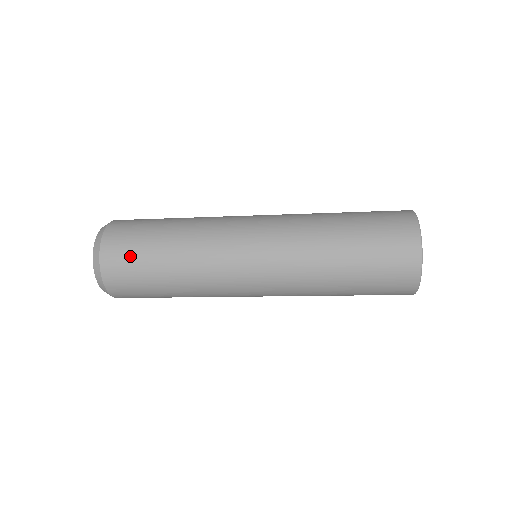
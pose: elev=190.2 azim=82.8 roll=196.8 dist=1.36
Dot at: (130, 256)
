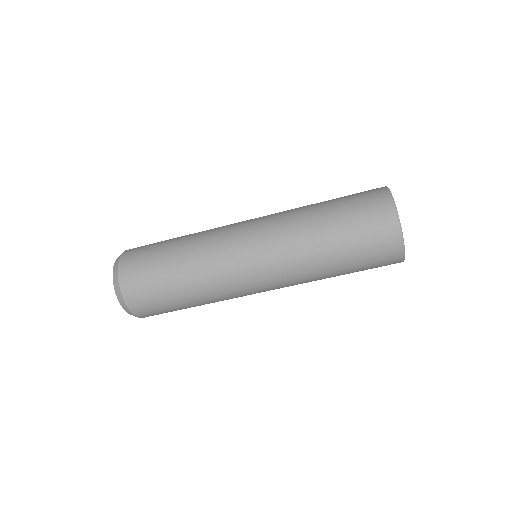
Dot at: (145, 279)
